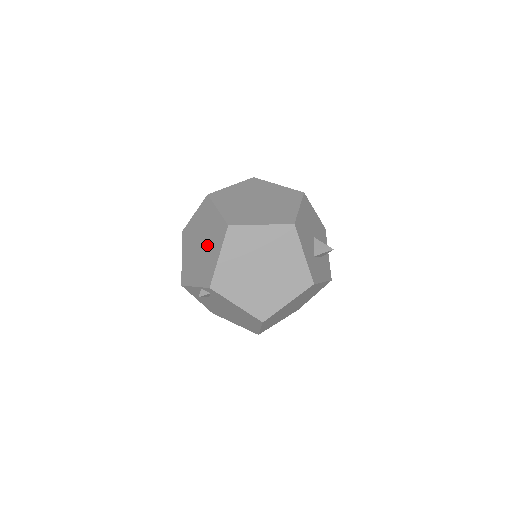
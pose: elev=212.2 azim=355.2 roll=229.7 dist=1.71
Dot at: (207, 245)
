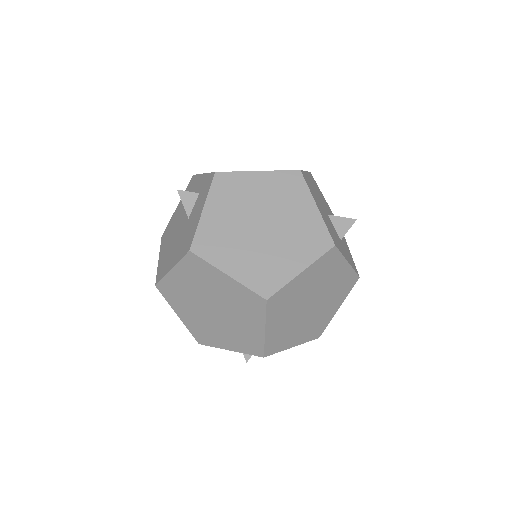
Dot at: (230, 313)
